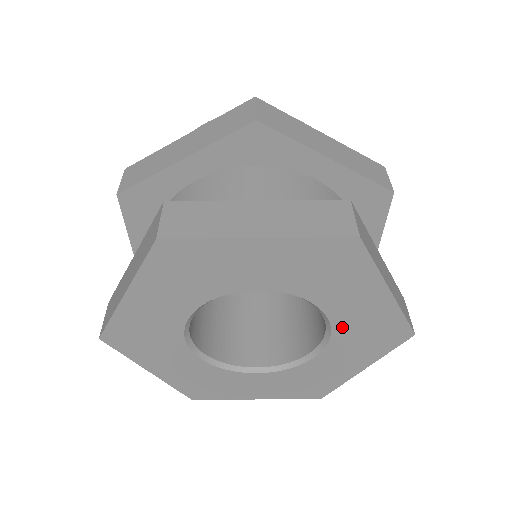
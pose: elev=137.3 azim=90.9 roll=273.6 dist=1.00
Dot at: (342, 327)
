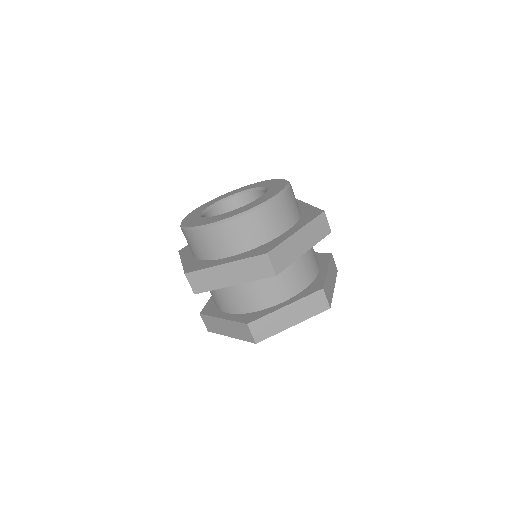
Dot at: occluded
